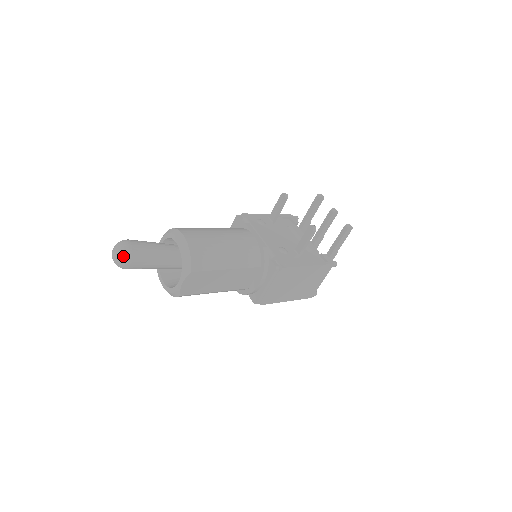
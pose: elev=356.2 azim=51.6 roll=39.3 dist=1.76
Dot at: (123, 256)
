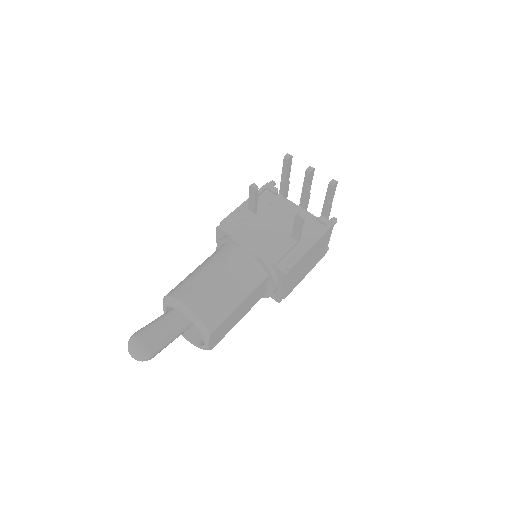
Dot at: (142, 355)
